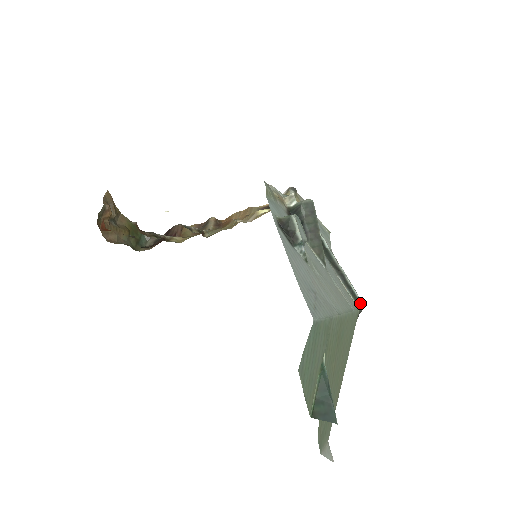
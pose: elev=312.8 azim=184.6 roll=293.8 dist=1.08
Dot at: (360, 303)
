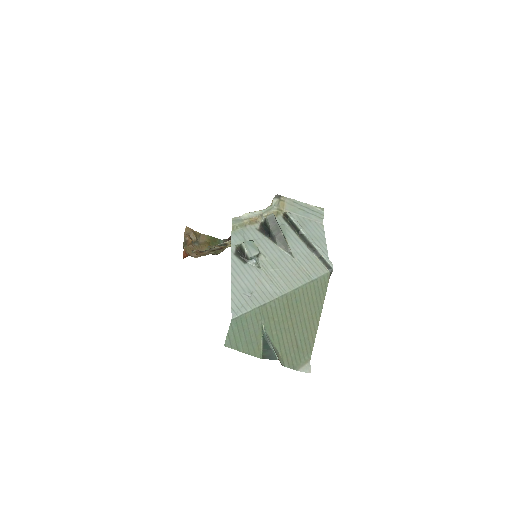
Dot at: (330, 267)
